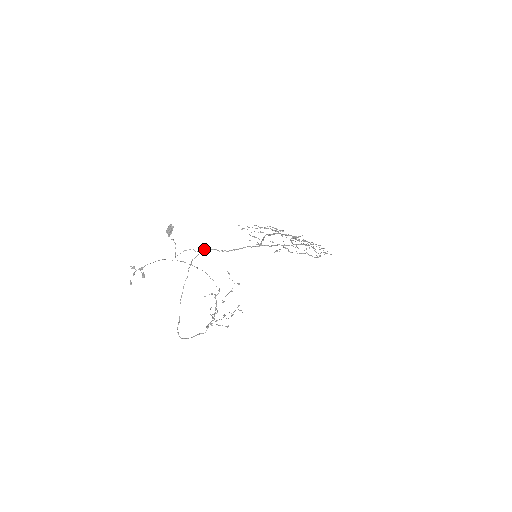
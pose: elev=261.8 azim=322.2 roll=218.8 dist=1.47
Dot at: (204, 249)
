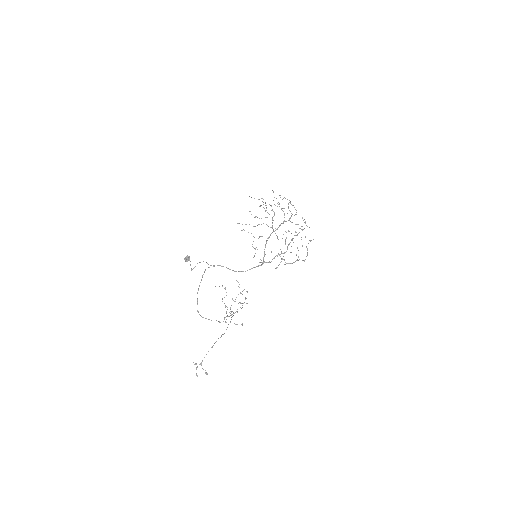
Dot at: occluded
